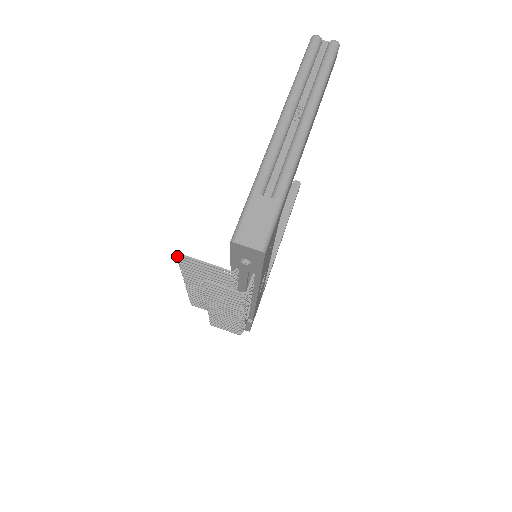
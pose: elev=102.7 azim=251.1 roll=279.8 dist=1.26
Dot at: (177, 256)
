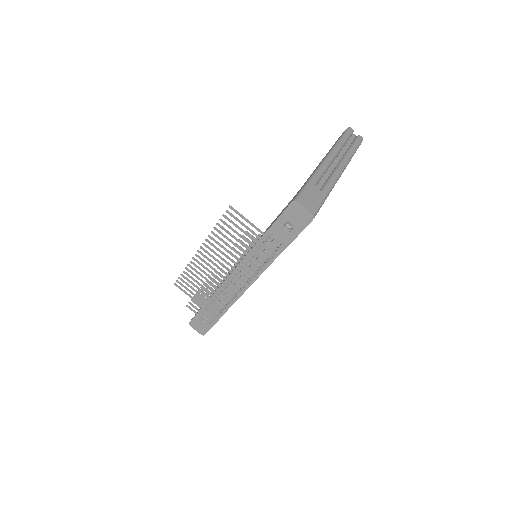
Dot at: (226, 210)
